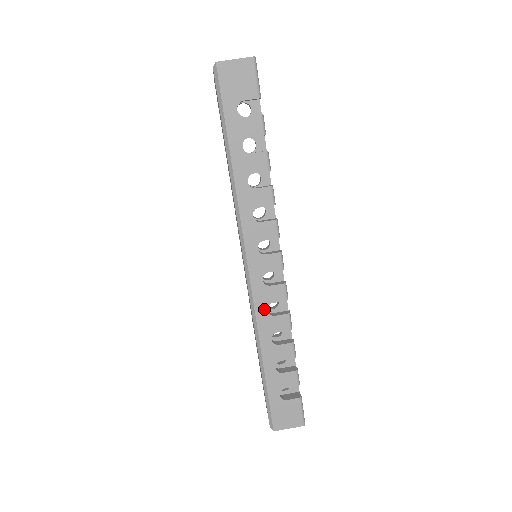
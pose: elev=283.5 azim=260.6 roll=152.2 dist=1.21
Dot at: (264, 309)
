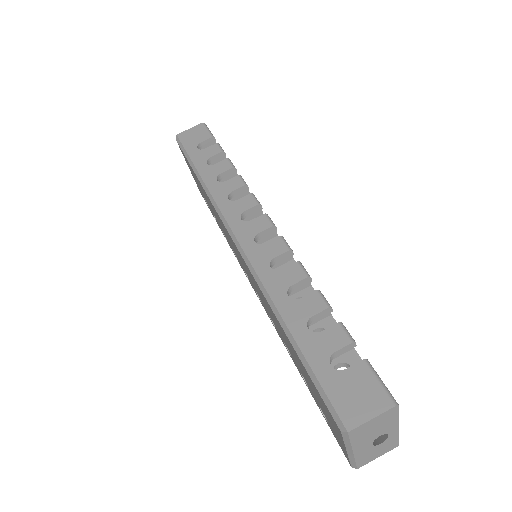
Dot at: (266, 267)
